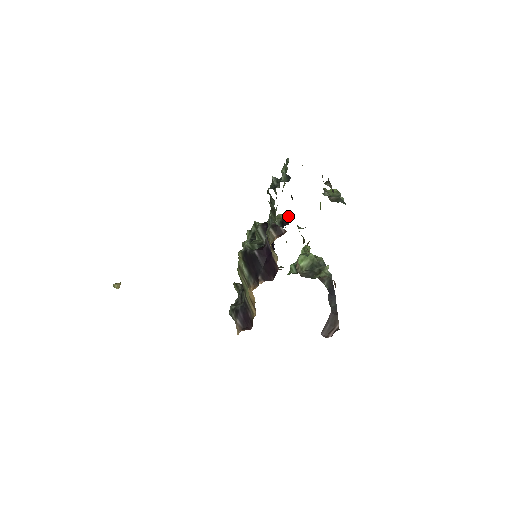
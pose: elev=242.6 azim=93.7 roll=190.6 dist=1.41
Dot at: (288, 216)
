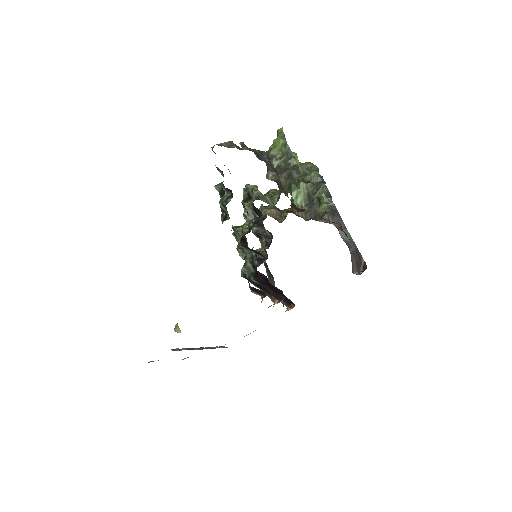
Dot at: occluded
